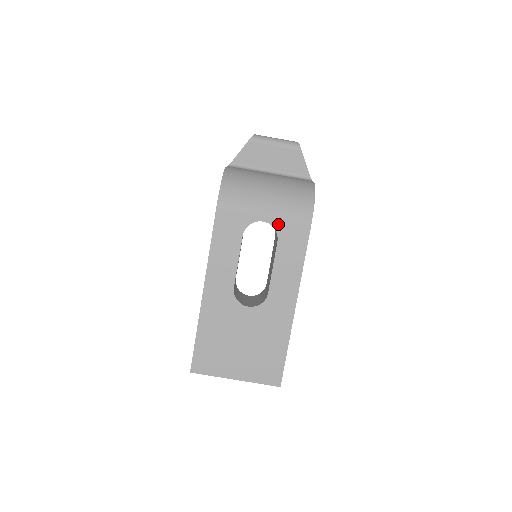
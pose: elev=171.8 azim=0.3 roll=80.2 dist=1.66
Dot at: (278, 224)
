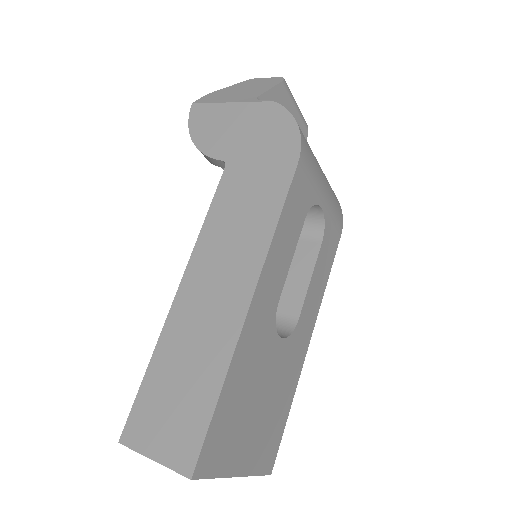
Dot at: (328, 218)
